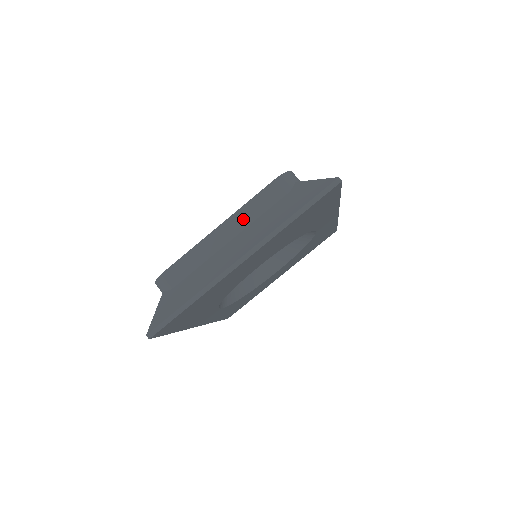
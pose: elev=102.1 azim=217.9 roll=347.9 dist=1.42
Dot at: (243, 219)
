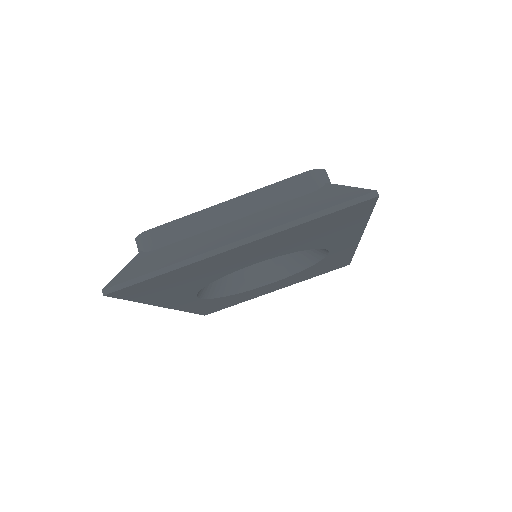
Dot at: (255, 203)
